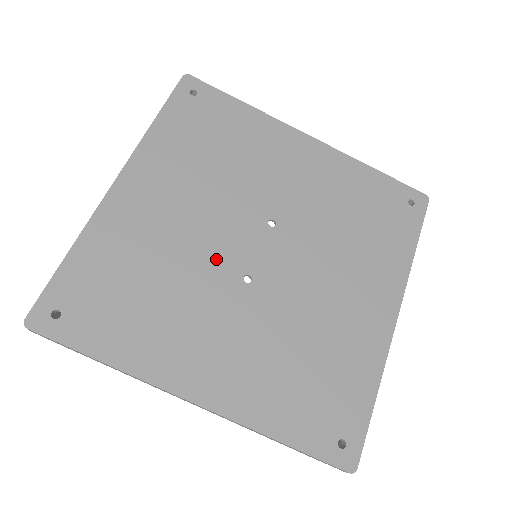
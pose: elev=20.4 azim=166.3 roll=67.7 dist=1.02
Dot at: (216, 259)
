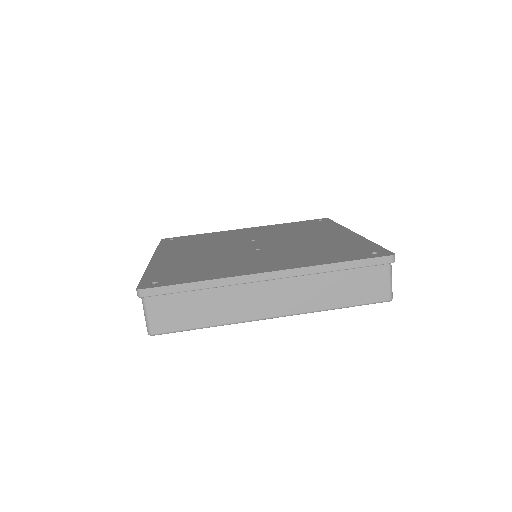
Dot at: (233, 252)
